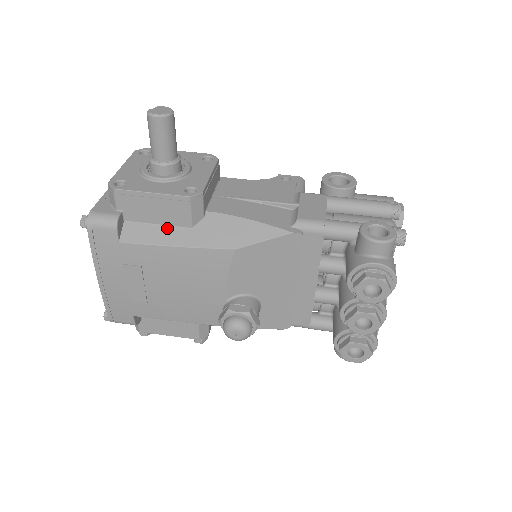
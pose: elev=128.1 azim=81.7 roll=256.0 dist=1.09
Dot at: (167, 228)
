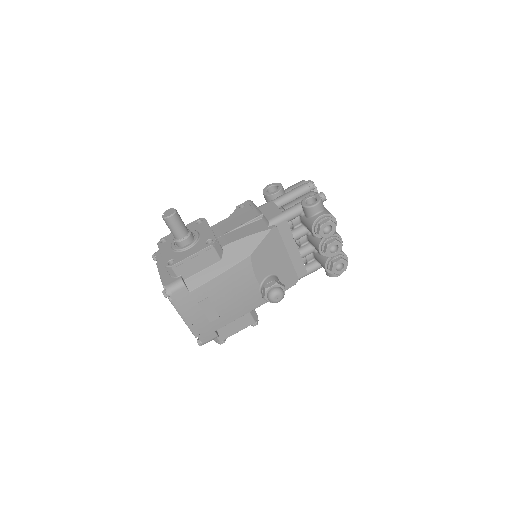
Dot at: (209, 269)
